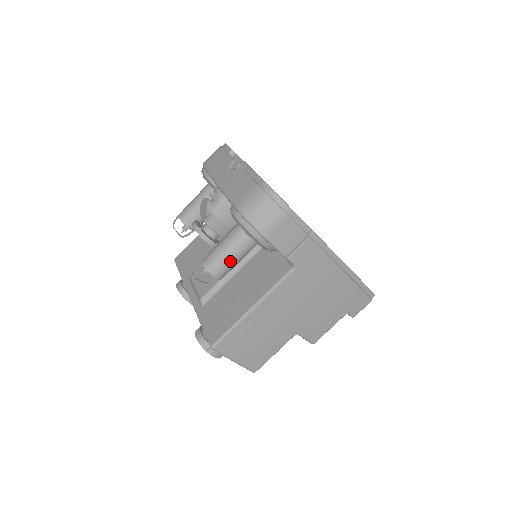
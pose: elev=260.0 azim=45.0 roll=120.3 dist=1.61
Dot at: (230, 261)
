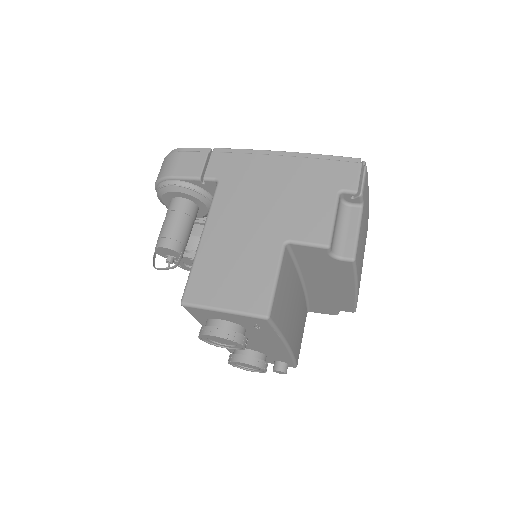
Dot at: (169, 226)
